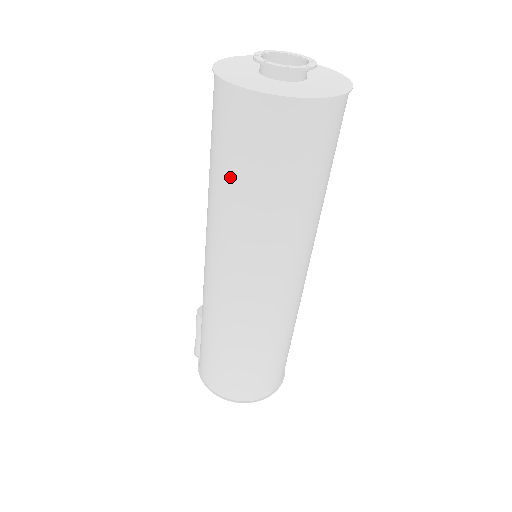
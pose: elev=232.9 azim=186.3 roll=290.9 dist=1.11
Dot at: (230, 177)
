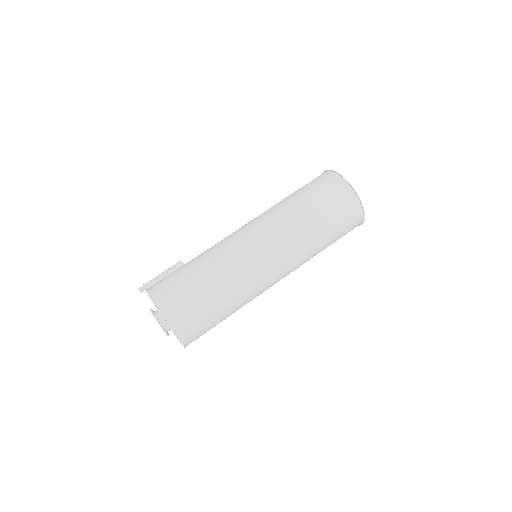
Dot at: (307, 201)
